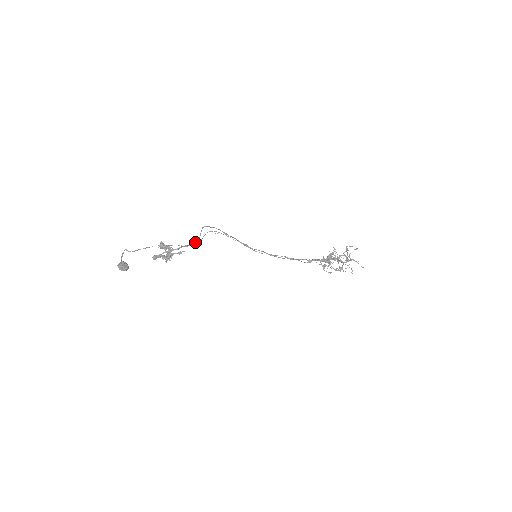
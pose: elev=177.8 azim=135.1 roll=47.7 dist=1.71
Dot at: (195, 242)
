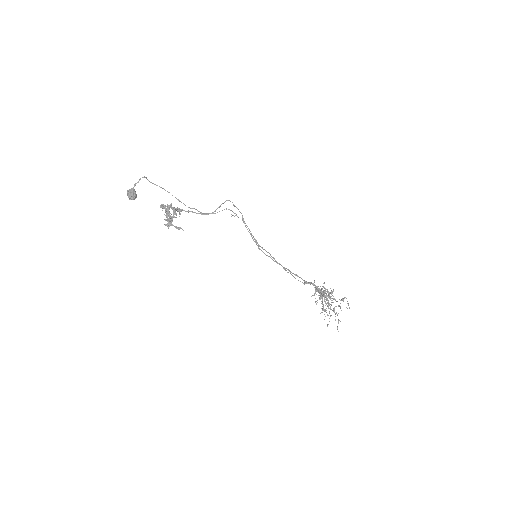
Dot at: (208, 213)
